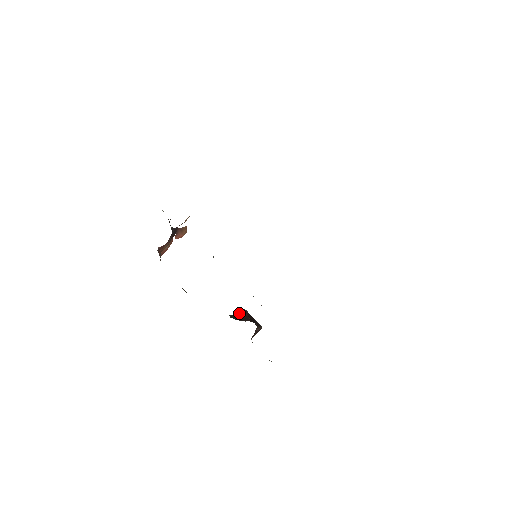
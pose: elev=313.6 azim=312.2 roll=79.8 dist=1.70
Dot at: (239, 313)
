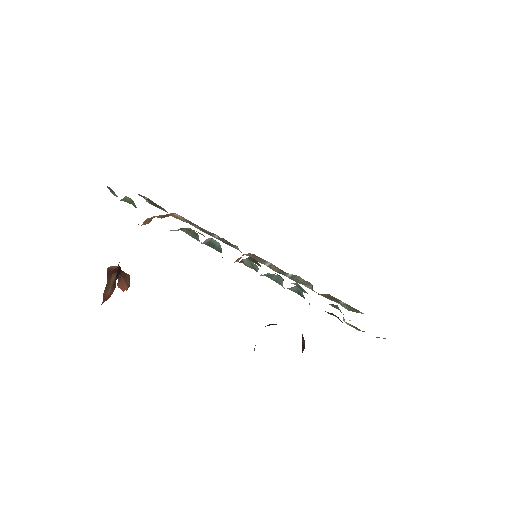
Dot at: occluded
